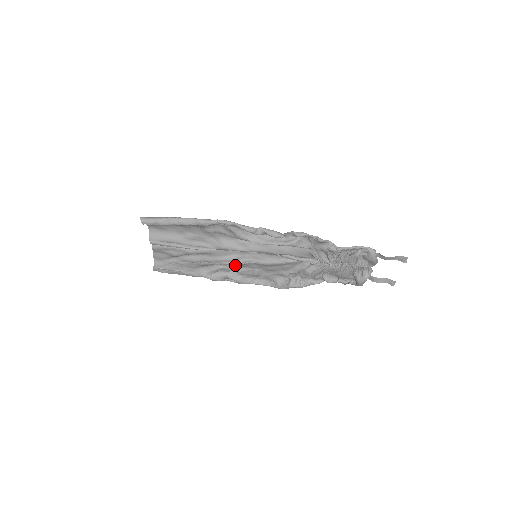
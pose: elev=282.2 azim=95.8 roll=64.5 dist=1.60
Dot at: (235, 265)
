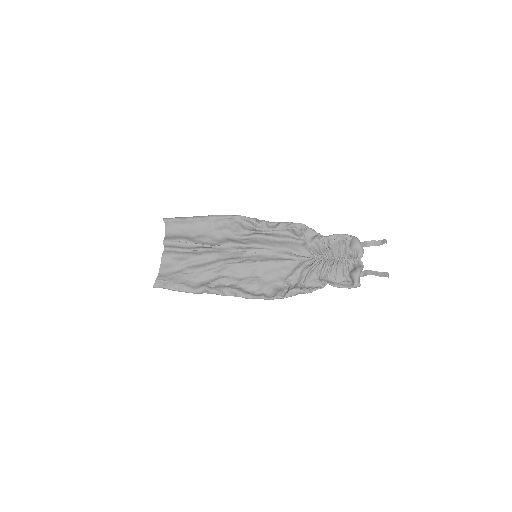
Dot at: (236, 271)
